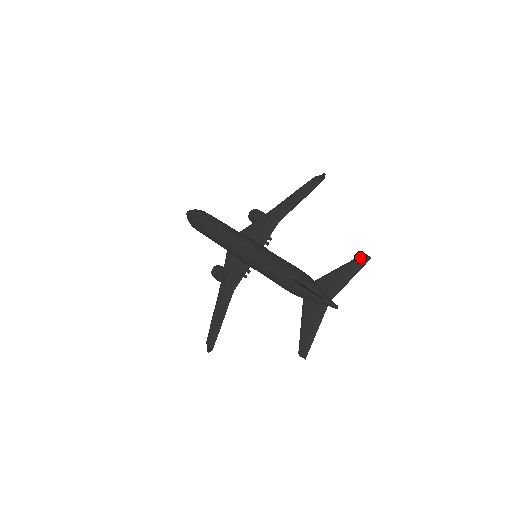
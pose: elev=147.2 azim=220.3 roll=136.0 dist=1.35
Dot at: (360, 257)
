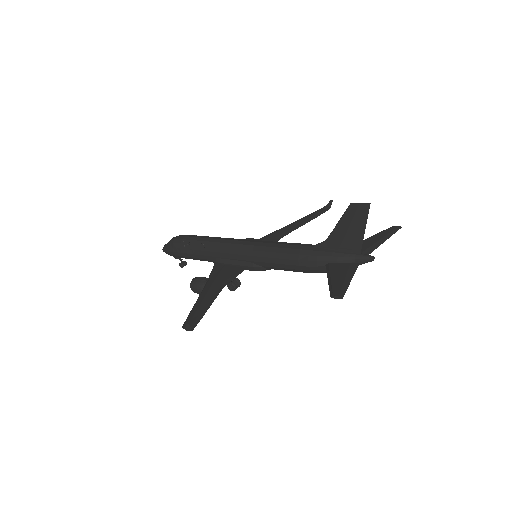
Dot at: (389, 228)
